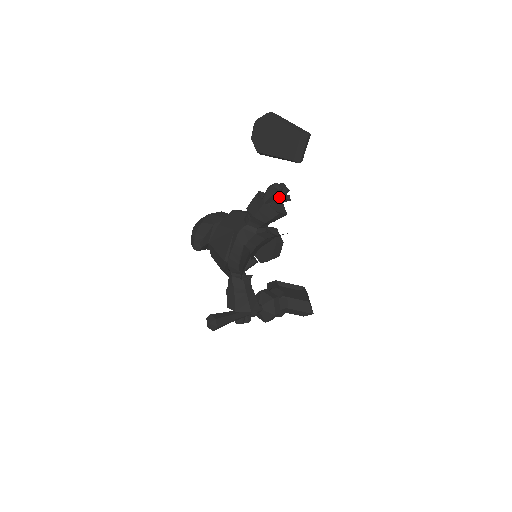
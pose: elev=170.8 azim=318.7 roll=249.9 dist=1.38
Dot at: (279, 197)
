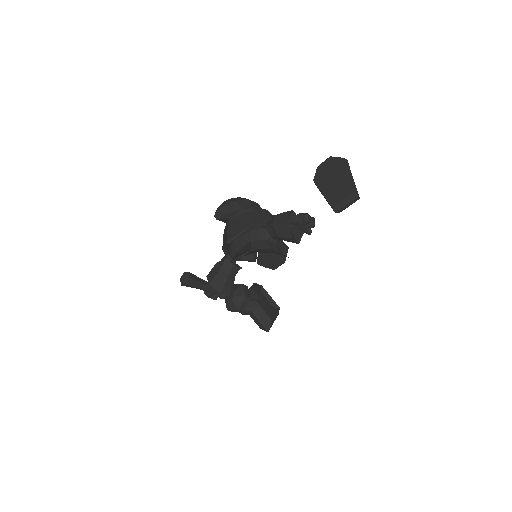
Dot at: (303, 226)
